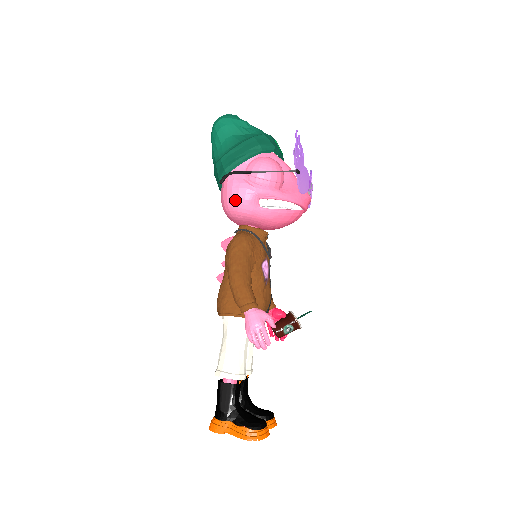
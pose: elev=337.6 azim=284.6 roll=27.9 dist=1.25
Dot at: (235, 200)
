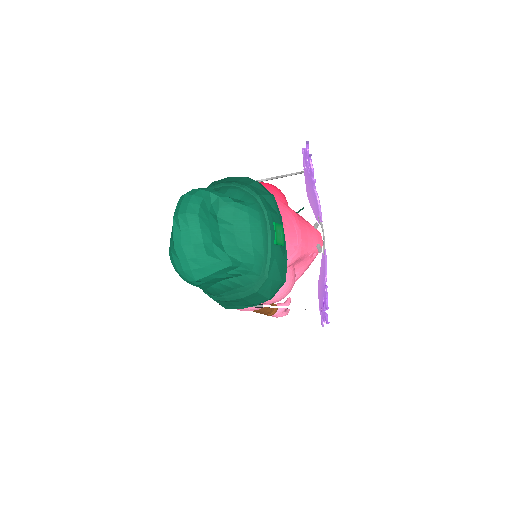
Dot at: occluded
